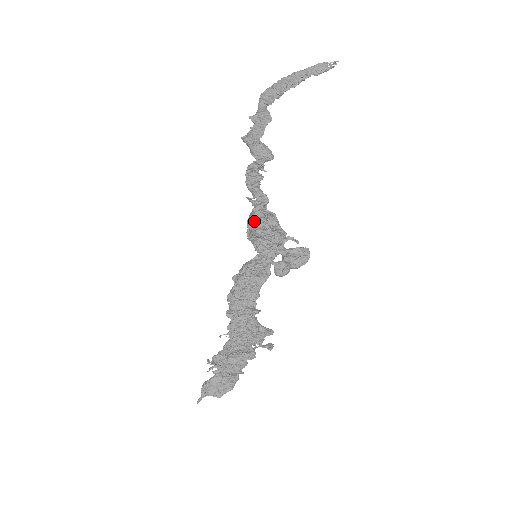
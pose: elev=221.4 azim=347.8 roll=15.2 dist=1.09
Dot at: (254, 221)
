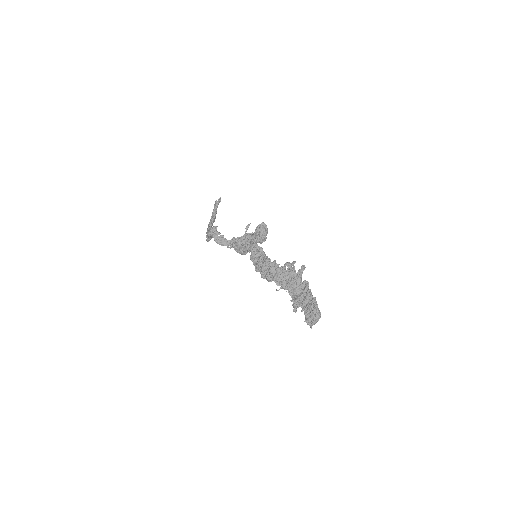
Dot at: (236, 247)
